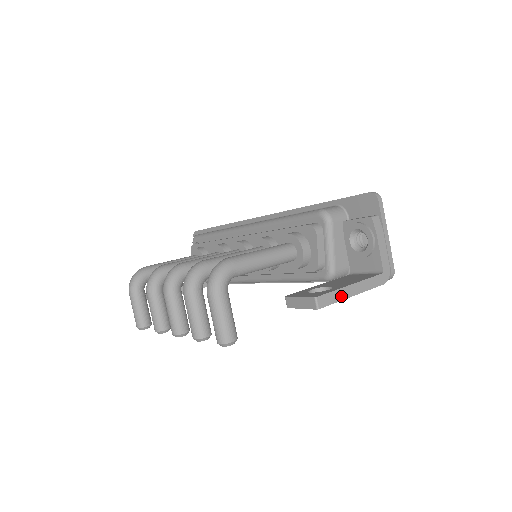
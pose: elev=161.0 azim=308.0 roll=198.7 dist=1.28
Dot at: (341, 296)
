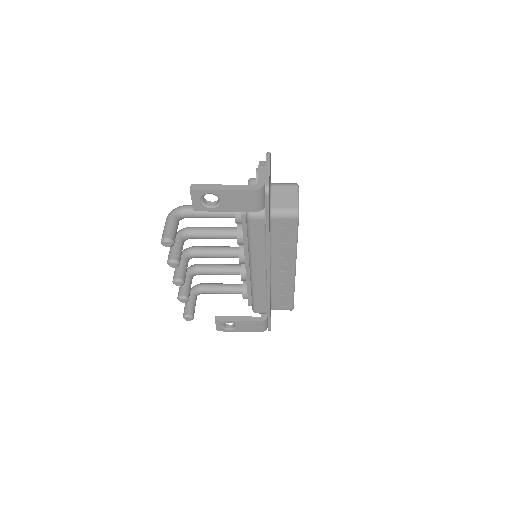
Dot at: (212, 188)
